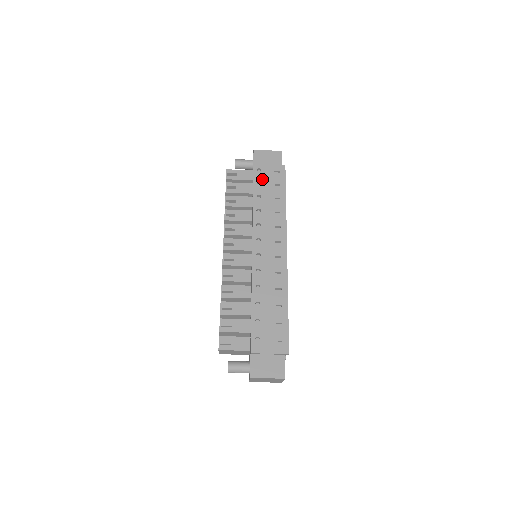
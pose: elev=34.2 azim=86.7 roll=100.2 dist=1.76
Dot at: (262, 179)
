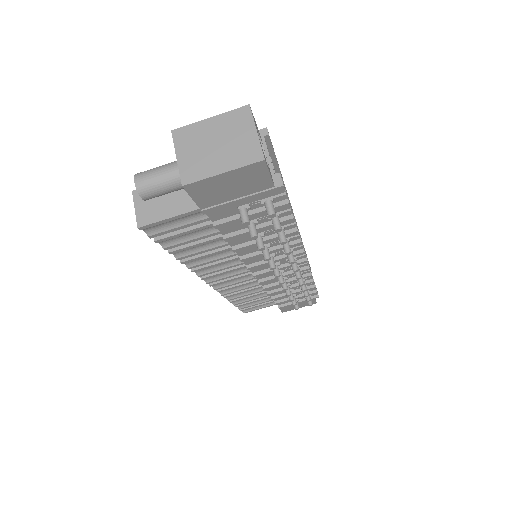
Dot at: occluded
